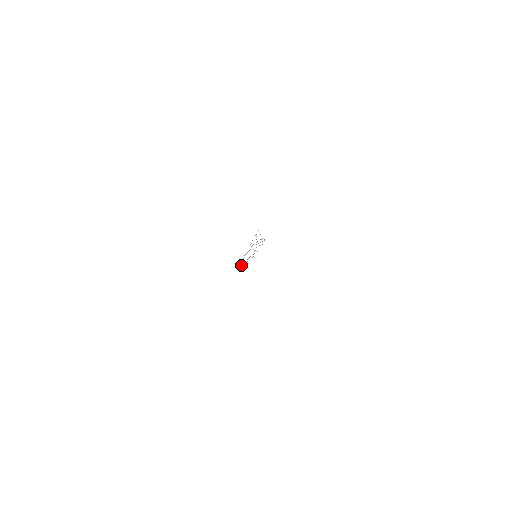
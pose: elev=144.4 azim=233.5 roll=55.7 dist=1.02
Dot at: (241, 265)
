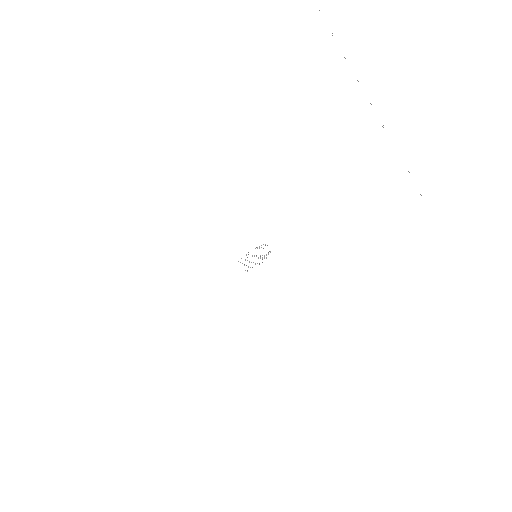
Dot at: occluded
